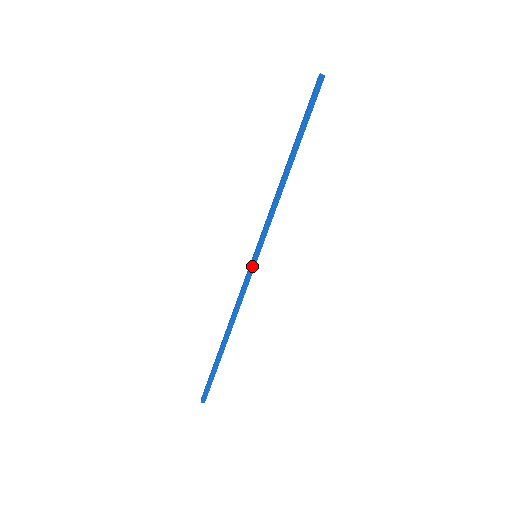
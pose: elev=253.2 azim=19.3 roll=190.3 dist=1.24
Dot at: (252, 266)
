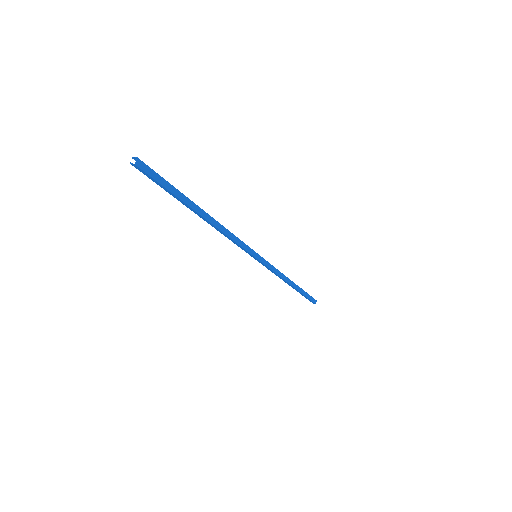
Dot at: (262, 261)
